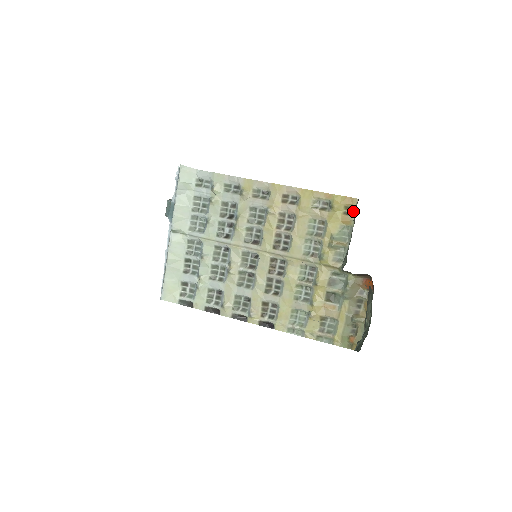
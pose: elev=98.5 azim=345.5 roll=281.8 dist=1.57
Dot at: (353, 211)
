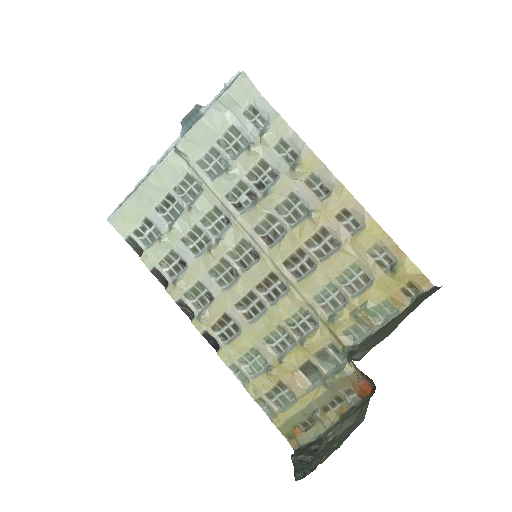
Dot at: (415, 295)
